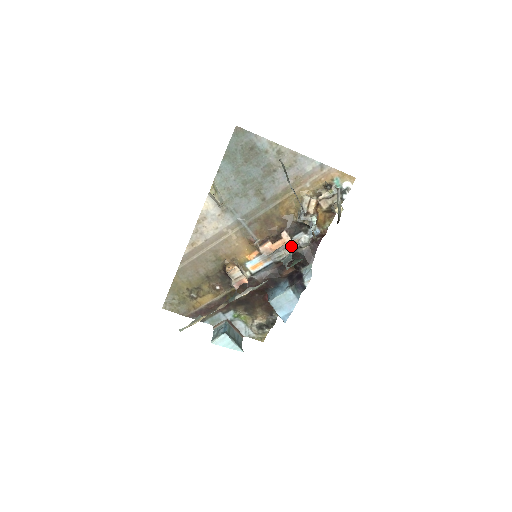
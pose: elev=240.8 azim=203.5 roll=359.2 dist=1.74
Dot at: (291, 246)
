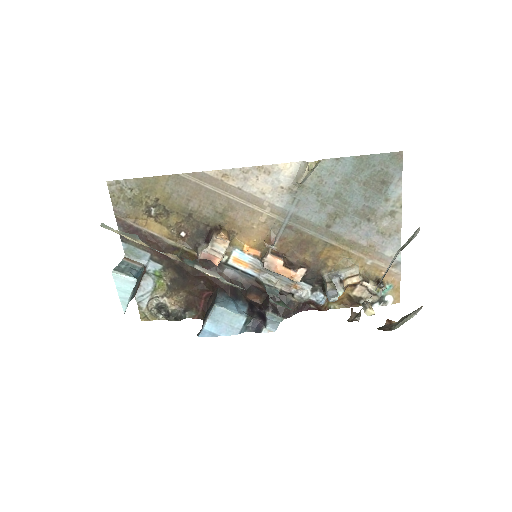
Dot at: (288, 285)
